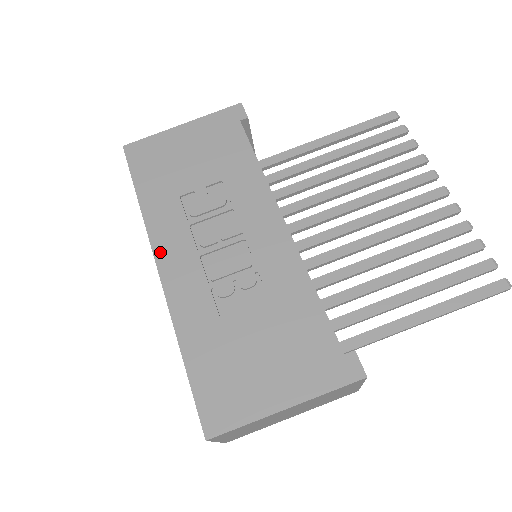
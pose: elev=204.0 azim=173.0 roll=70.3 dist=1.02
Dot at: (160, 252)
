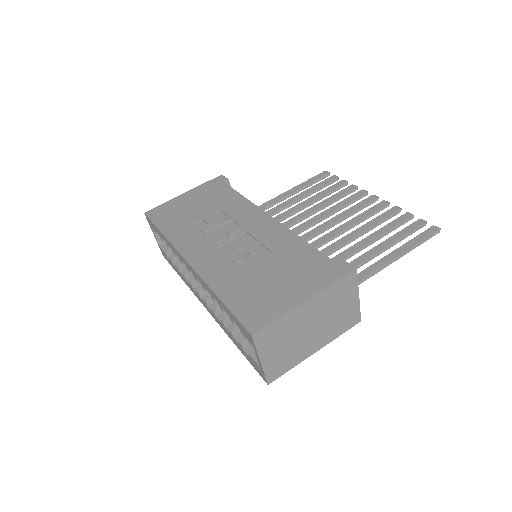
Dot at: (186, 253)
